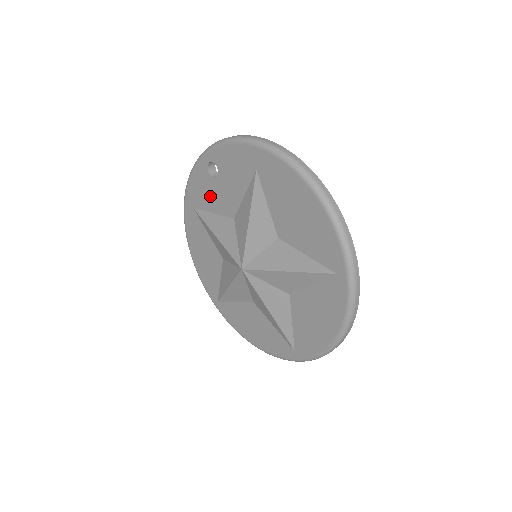
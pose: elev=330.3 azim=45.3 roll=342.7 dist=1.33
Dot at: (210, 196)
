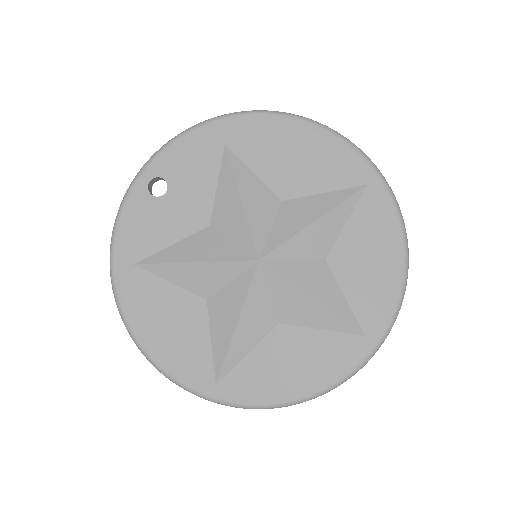
Dot at: (161, 224)
